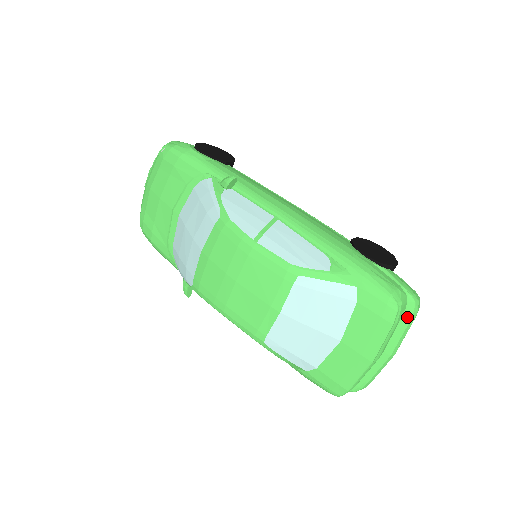
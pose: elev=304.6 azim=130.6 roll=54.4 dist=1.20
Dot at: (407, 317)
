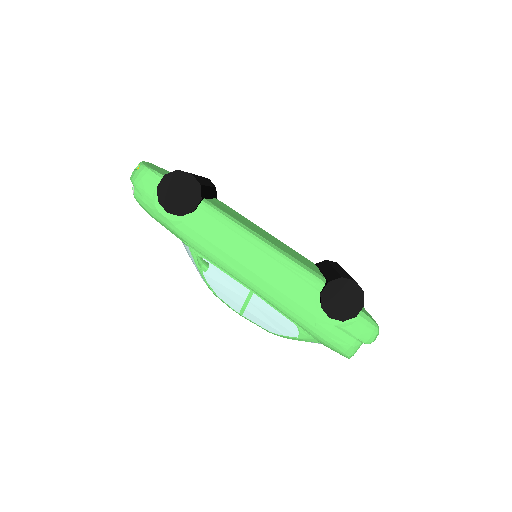
Dot at: occluded
